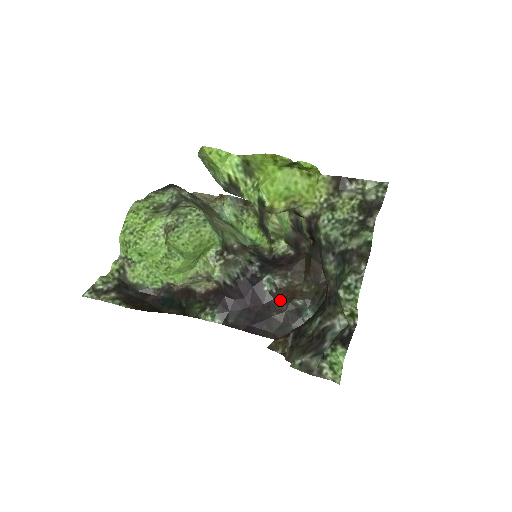
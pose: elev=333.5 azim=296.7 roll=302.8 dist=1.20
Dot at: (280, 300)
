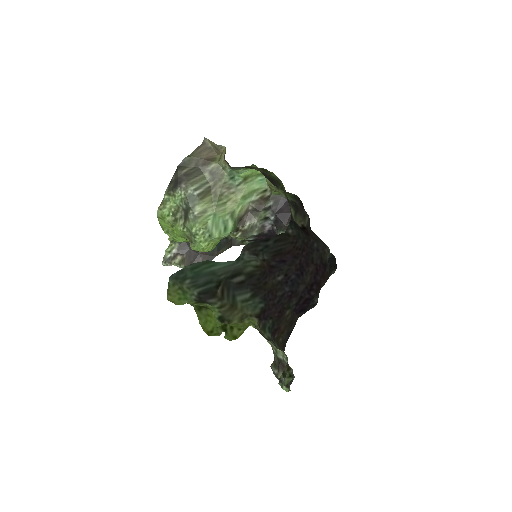
Dot at: occluded
